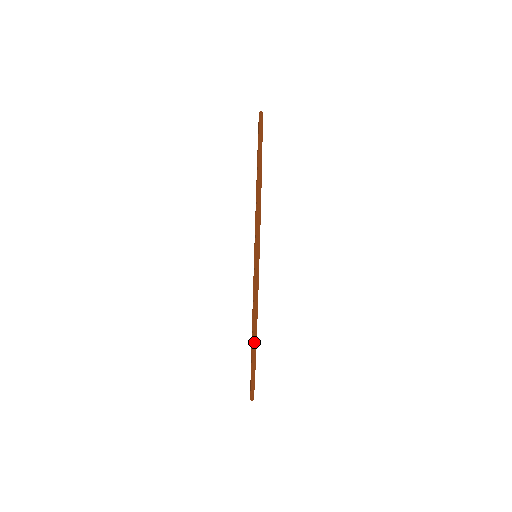
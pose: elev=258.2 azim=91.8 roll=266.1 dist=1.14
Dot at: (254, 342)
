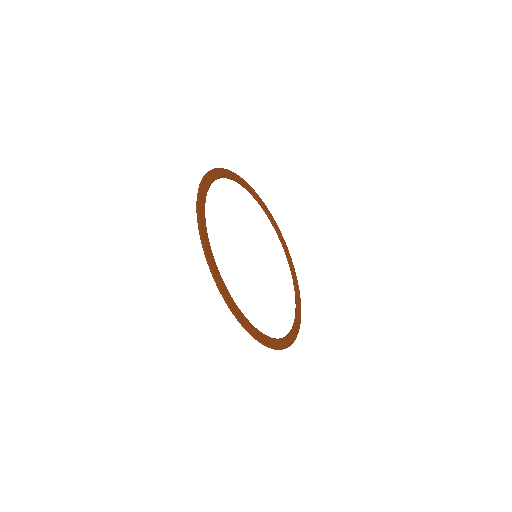
Dot at: occluded
